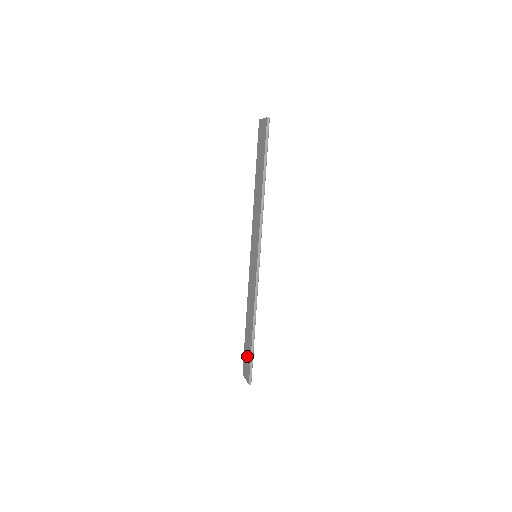
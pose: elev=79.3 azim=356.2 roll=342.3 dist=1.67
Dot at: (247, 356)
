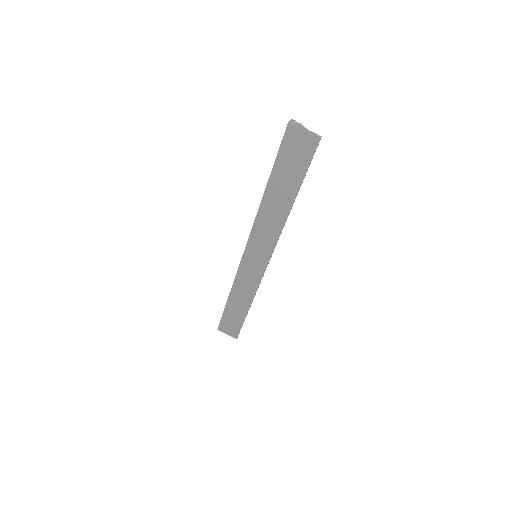
Dot at: (233, 322)
